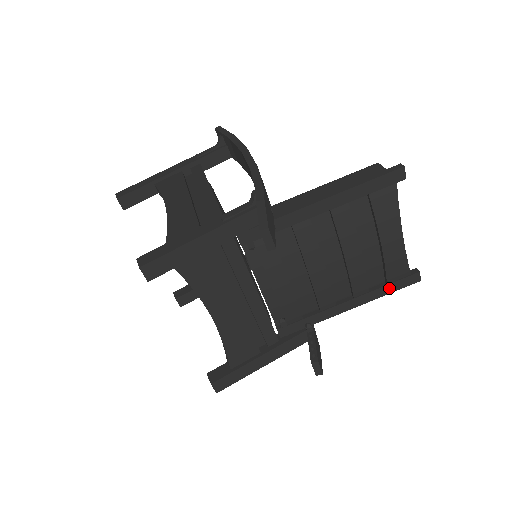
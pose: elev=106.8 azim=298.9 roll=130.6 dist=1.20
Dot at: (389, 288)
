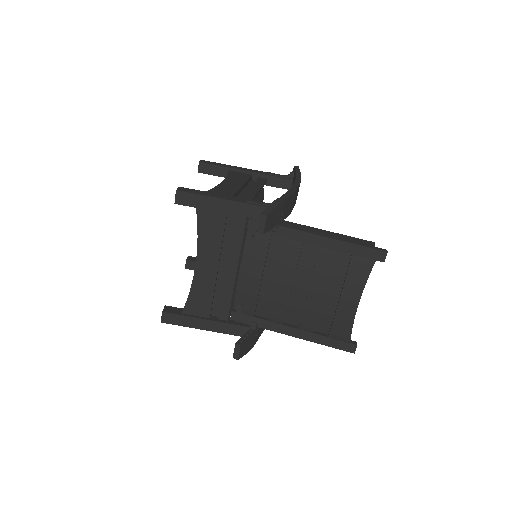
Dot at: (328, 341)
